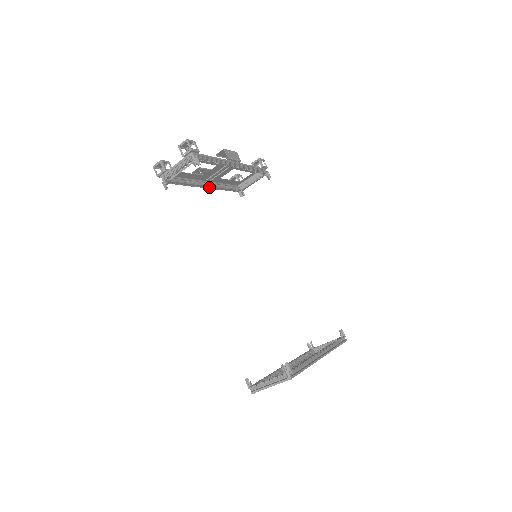
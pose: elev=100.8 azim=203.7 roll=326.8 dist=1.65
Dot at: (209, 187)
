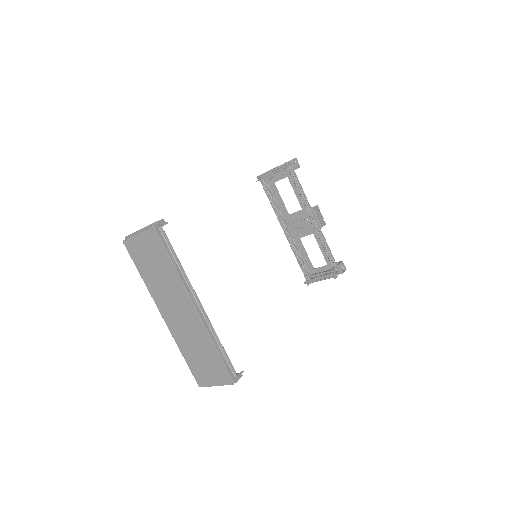
Dot at: (287, 234)
